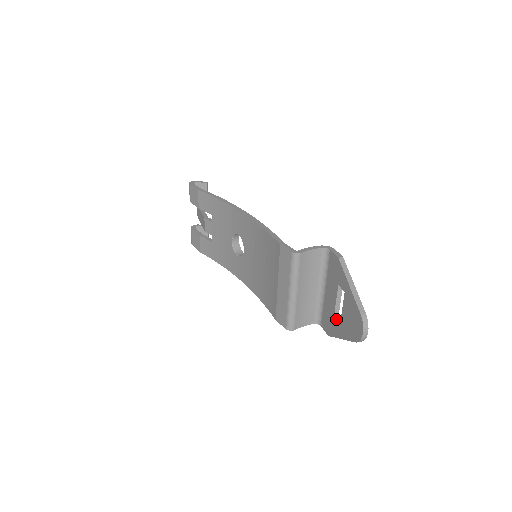
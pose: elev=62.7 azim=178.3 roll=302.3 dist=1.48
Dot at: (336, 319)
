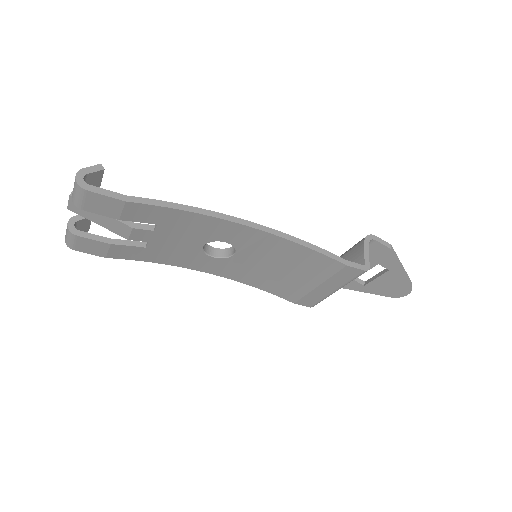
Dot at: (356, 279)
